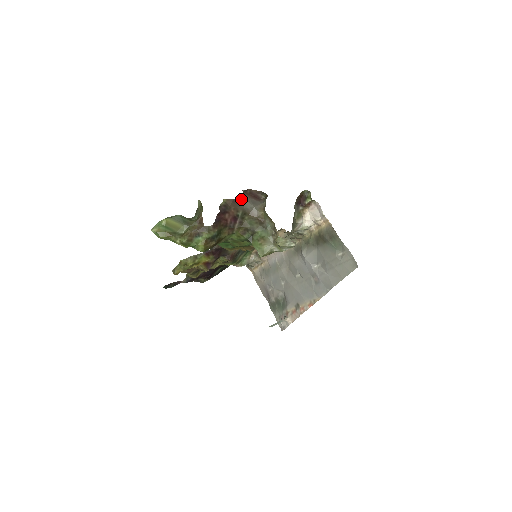
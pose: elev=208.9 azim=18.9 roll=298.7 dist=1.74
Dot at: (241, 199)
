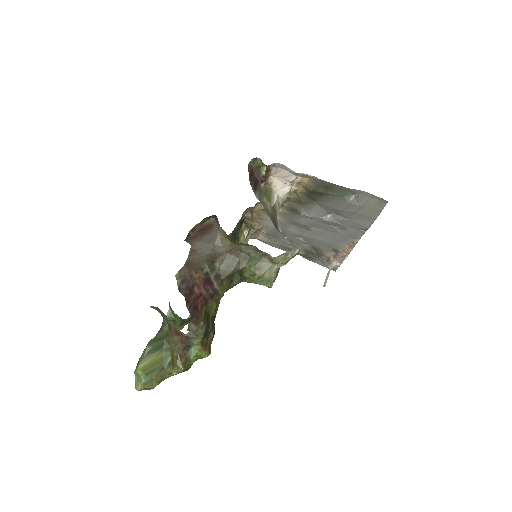
Dot at: (192, 253)
